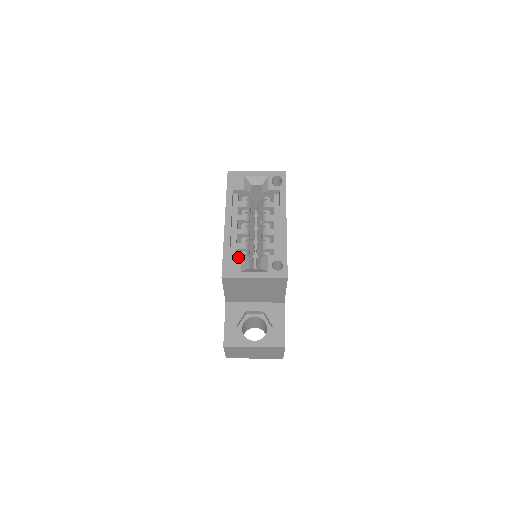
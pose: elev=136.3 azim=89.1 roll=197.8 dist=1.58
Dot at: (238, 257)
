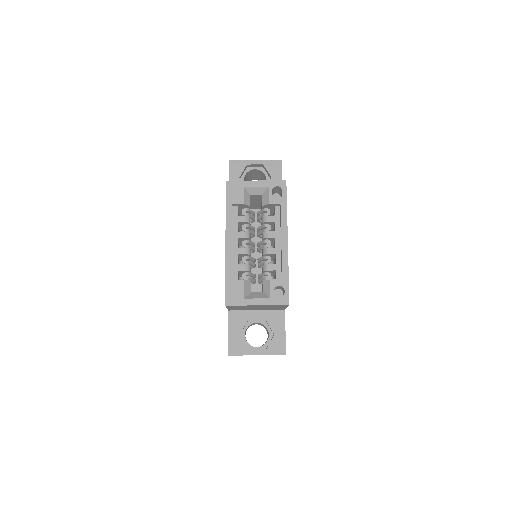
Dot at: (240, 283)
